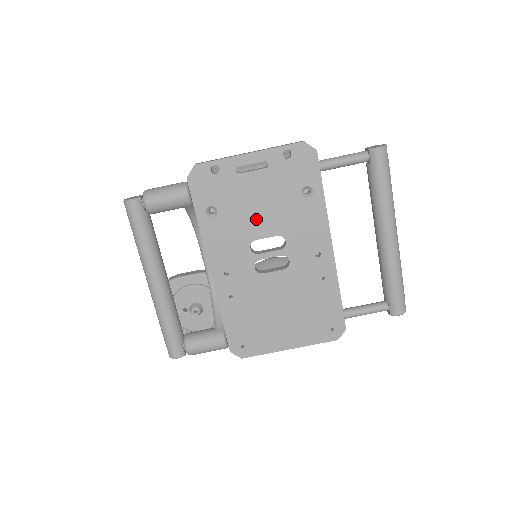
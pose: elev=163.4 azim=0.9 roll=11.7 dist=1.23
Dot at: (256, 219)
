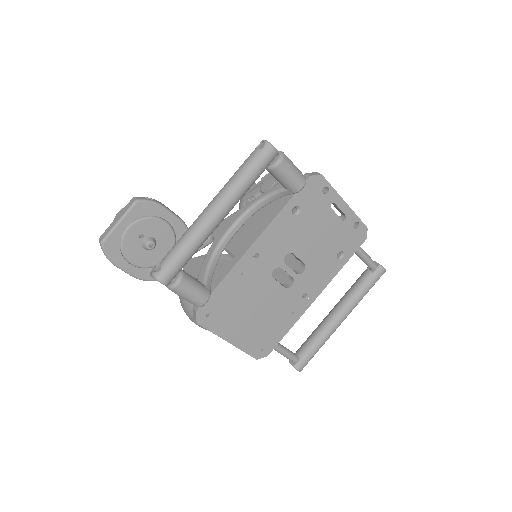
Dot at: (308, 242)
